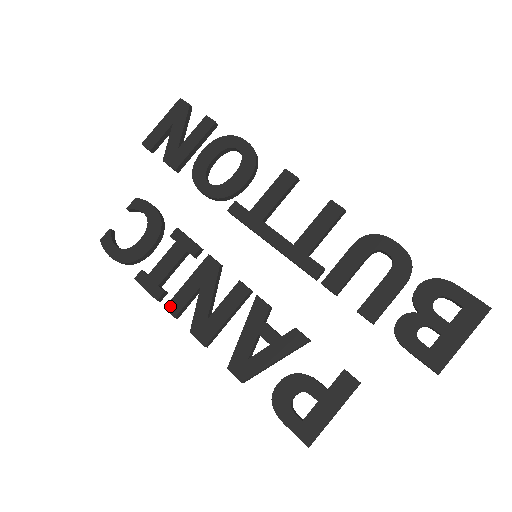
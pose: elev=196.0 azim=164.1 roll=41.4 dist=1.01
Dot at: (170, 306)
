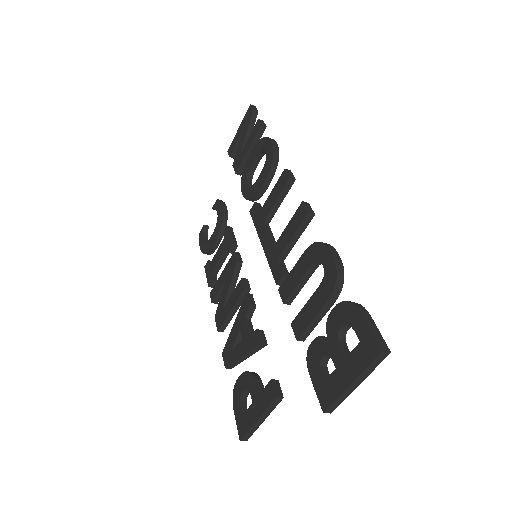
Dot at: (212, 293)
